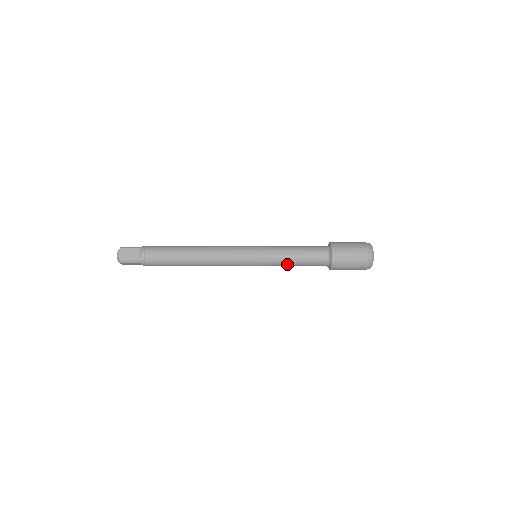
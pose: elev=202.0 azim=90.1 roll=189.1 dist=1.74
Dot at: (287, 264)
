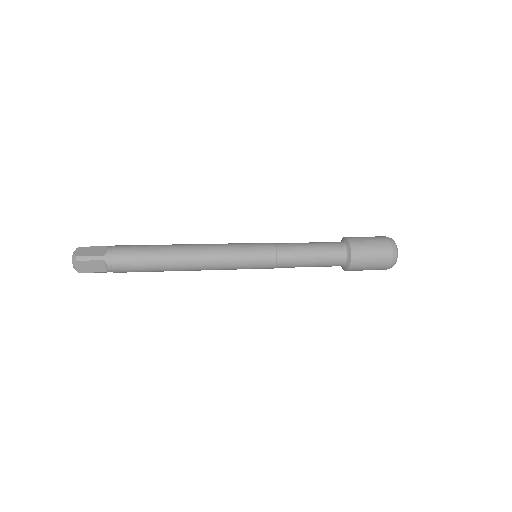
Dot at: occluded
